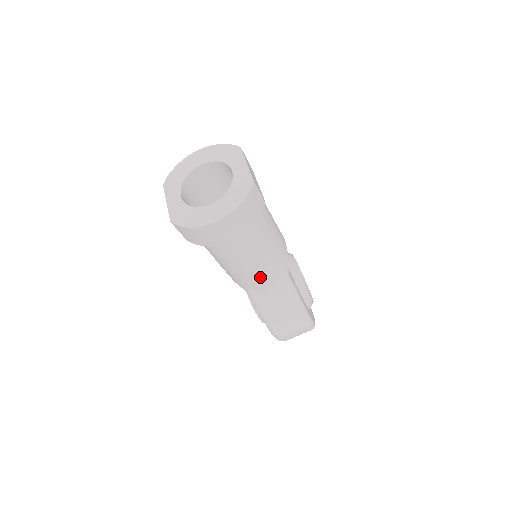
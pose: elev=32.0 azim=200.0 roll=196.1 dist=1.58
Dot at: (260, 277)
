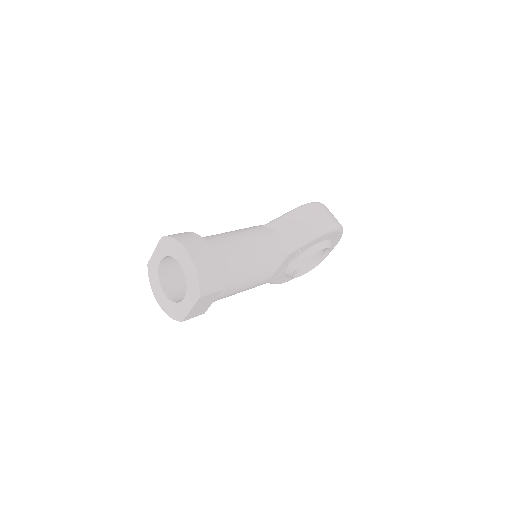
Dot at: occluded
